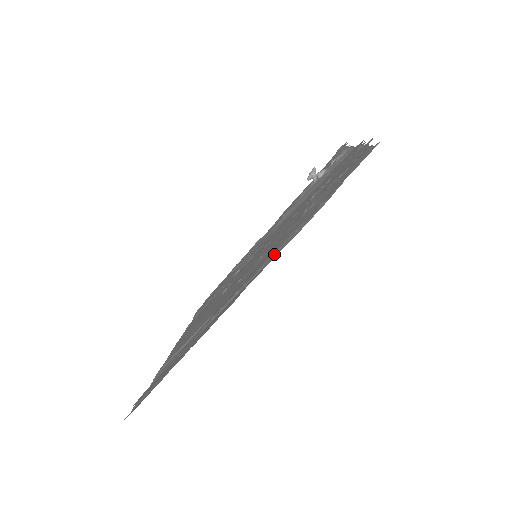
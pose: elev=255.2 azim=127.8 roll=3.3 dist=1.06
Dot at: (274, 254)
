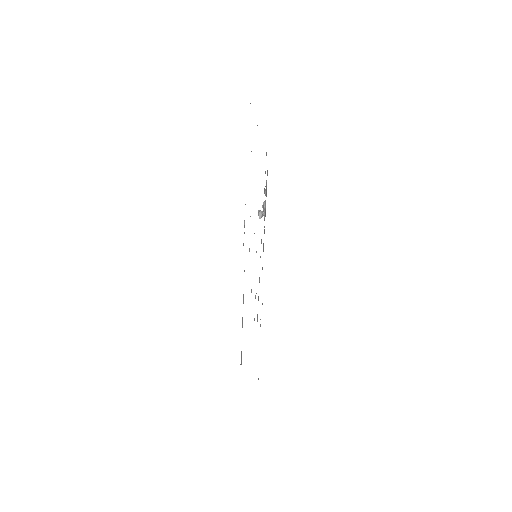
Dot at: occluded
